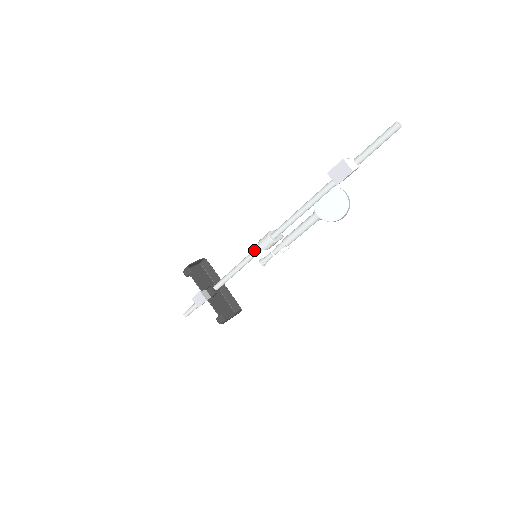
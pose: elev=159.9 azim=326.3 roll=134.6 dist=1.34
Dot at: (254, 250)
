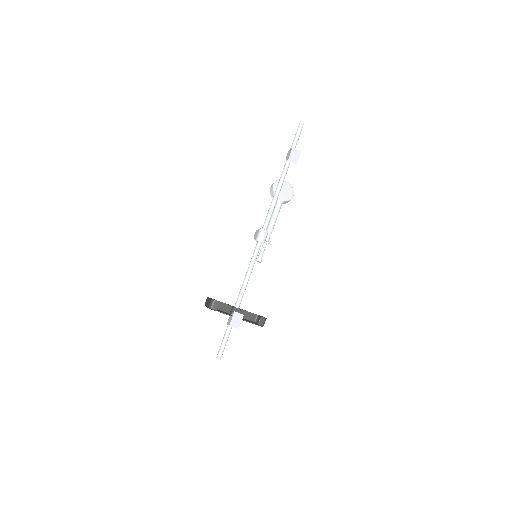
Dot at: (256, 249)
